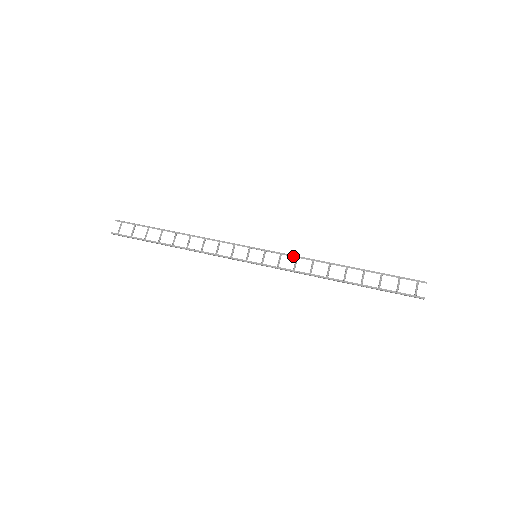
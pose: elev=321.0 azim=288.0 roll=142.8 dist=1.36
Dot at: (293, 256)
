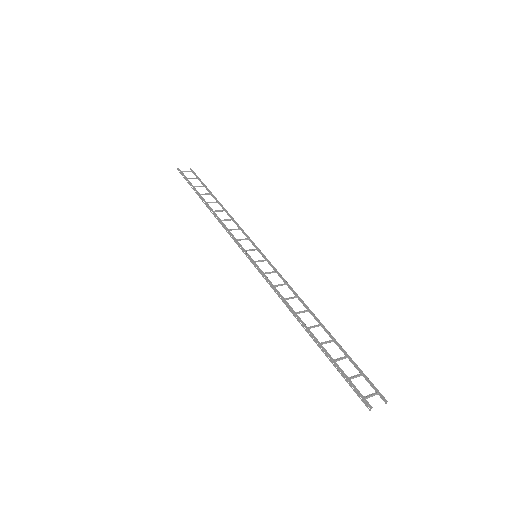
Dot at: (285, 280)
